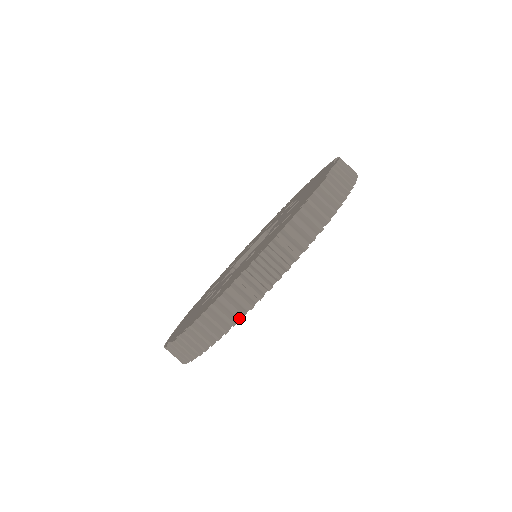
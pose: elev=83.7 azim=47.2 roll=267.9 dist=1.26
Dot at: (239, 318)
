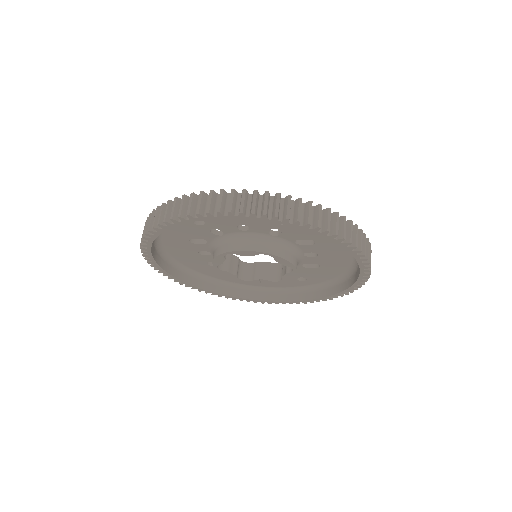
Dot at: (187, 219)
